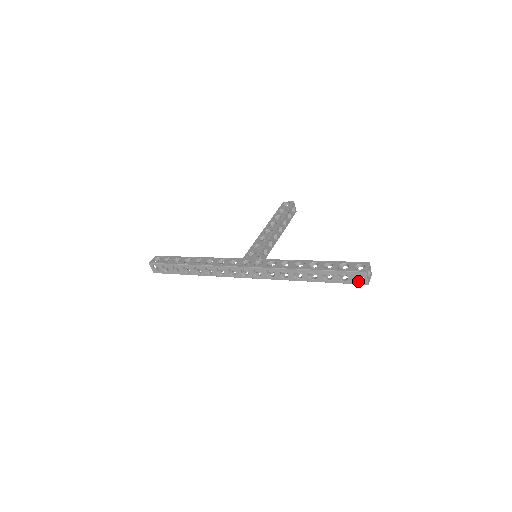
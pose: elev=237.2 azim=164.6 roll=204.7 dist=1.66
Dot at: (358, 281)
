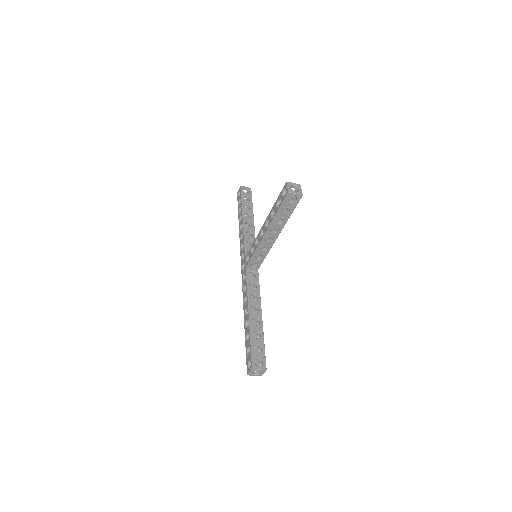
Dot at: occluded
